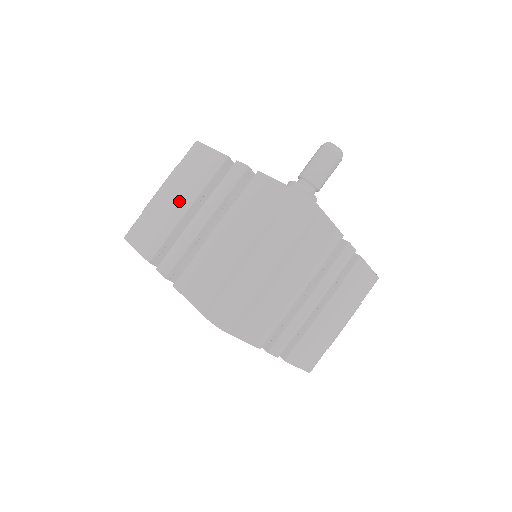
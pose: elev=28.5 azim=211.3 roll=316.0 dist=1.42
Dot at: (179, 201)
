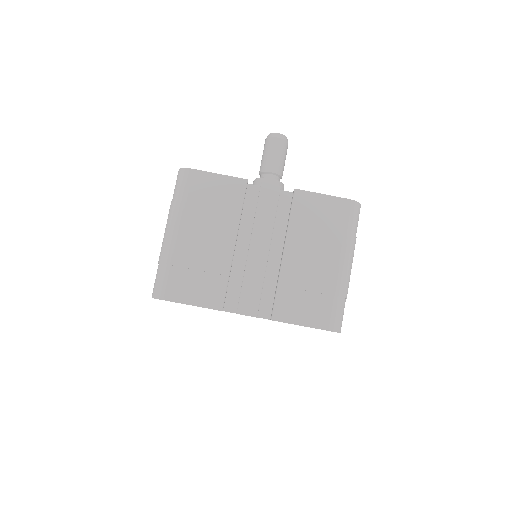
Dot at: occluded
